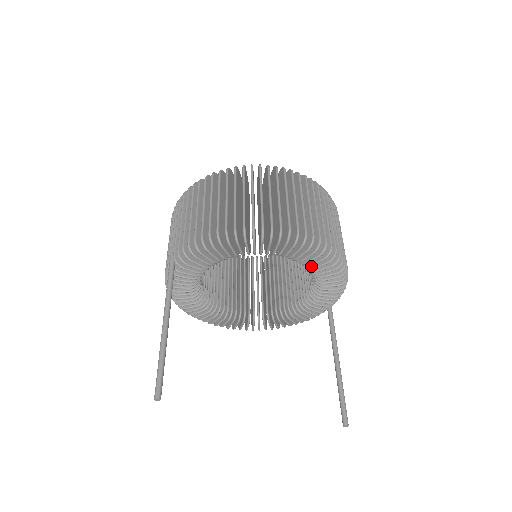
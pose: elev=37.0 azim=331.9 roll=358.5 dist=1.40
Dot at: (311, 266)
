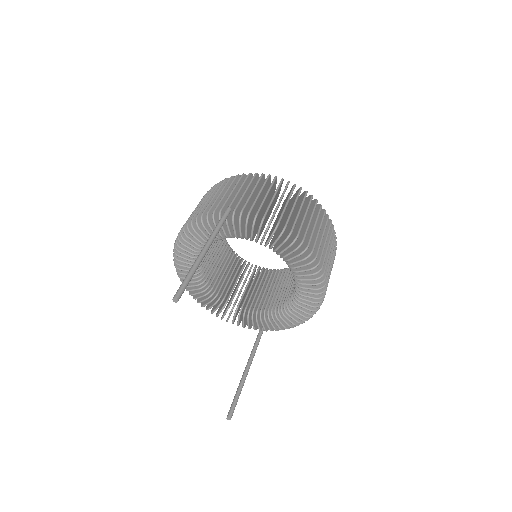
Dot at: (299, 299)
